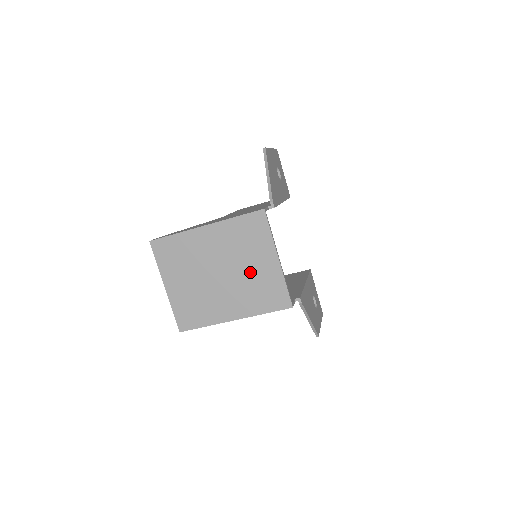
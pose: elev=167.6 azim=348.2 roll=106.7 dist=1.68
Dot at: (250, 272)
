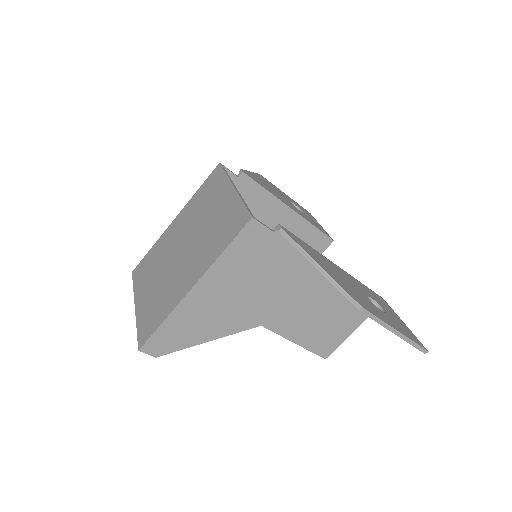
Dot at: (208, 222)
